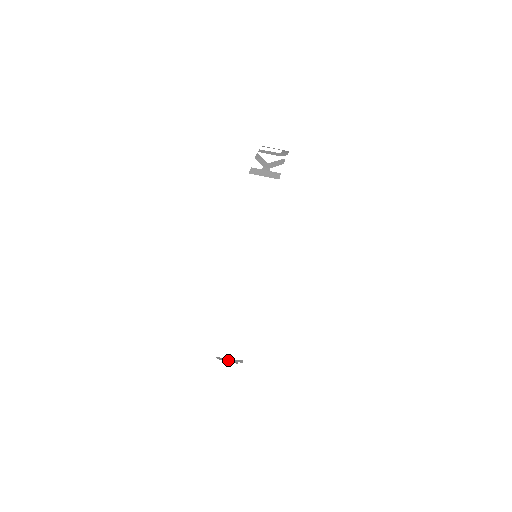
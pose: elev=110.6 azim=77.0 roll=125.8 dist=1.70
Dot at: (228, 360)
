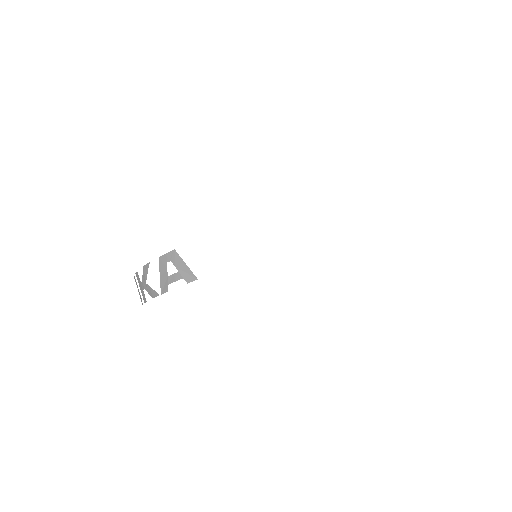
Dot at: (176, 266)
